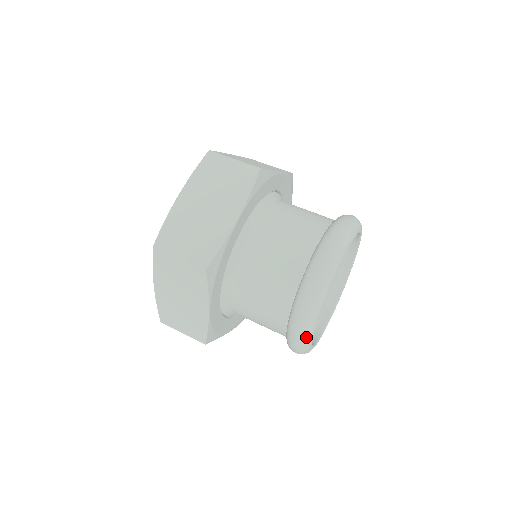
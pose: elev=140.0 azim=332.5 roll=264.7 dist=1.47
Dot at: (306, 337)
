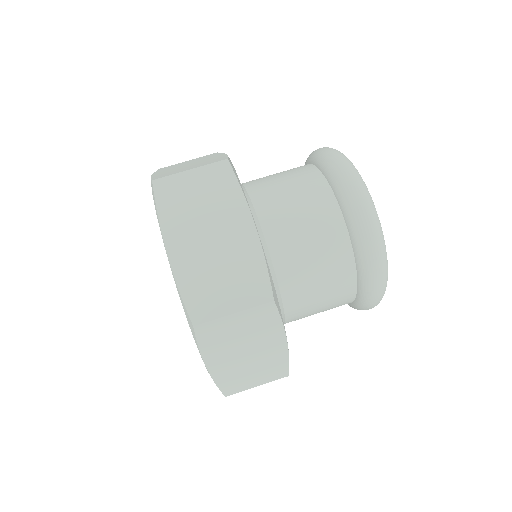
Dot at: (386, 285)
